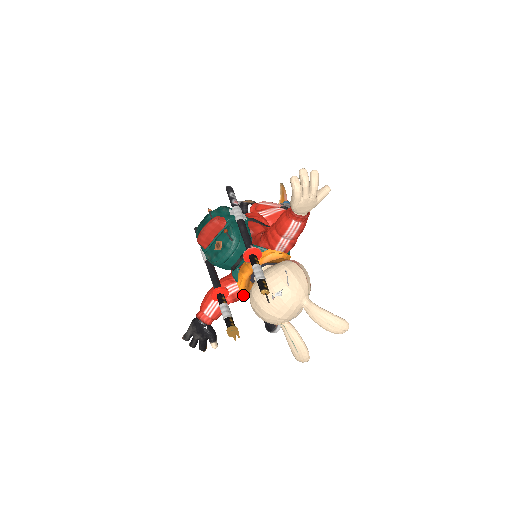
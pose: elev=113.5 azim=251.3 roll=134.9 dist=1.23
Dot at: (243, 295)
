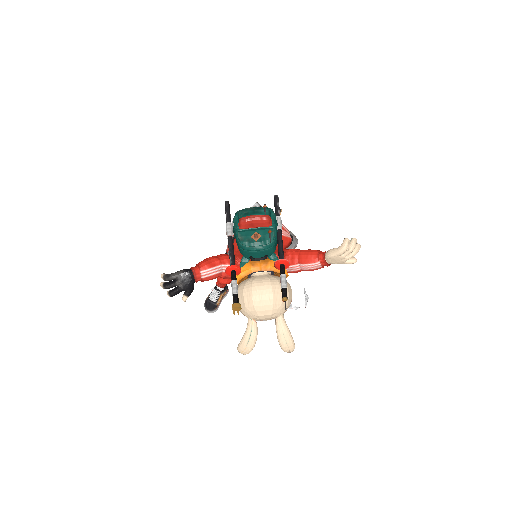
Dot at: (237, 279)
